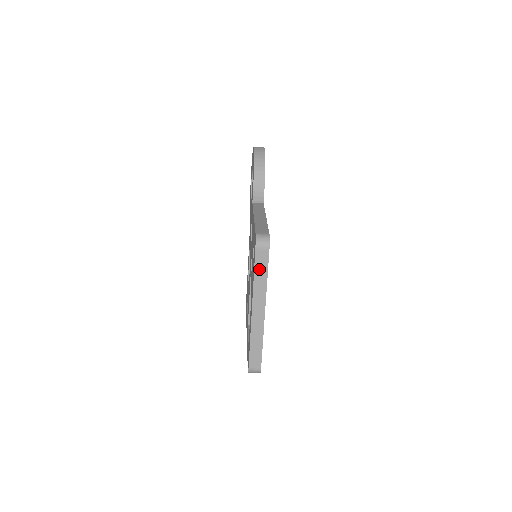
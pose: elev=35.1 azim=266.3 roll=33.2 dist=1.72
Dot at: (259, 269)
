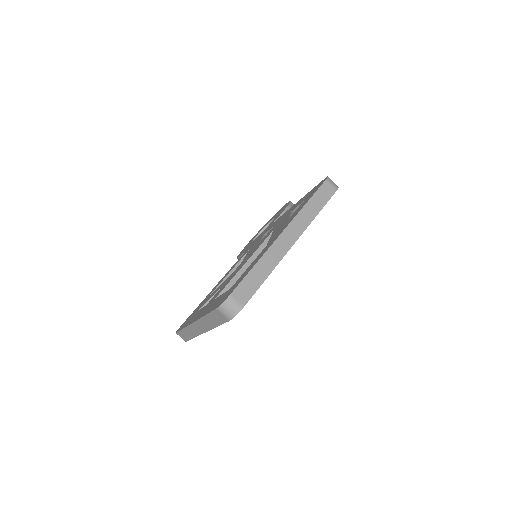
Dot at: (317, 199)
